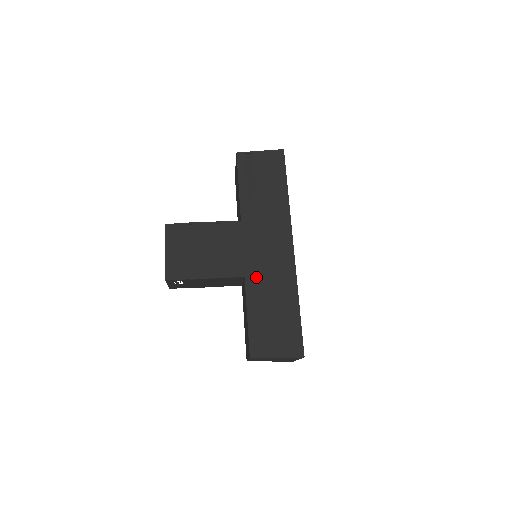
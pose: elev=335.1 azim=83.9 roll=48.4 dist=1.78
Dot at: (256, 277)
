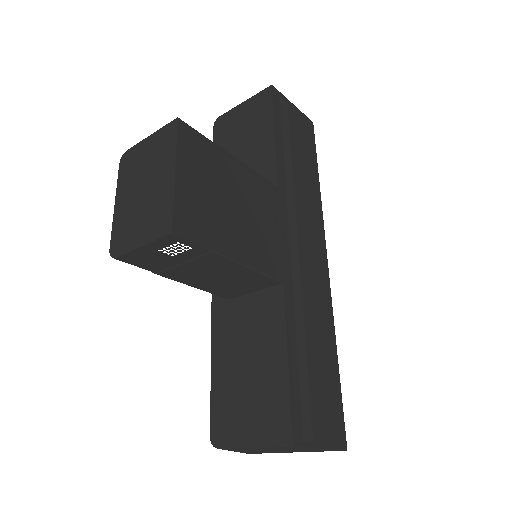
Dot at: (293, 290)
